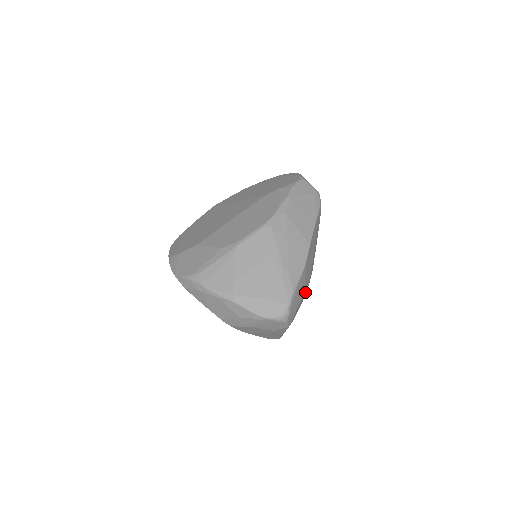
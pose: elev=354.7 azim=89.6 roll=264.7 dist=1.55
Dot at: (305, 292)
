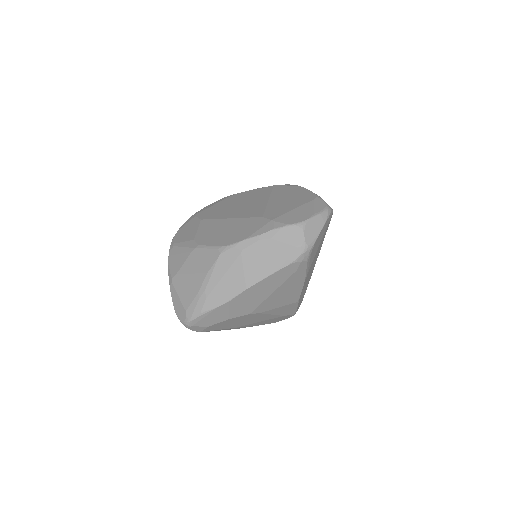
Dot at: (254, 316)
